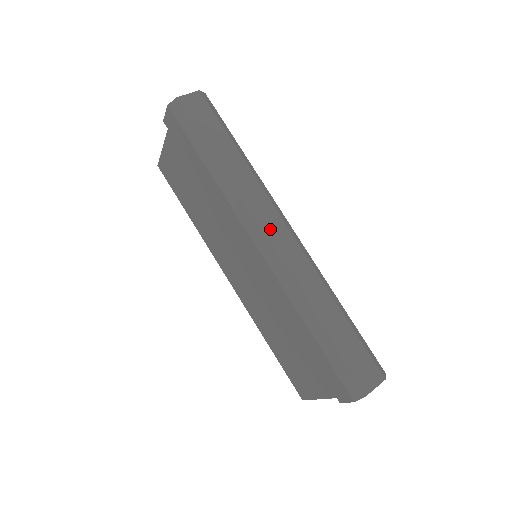
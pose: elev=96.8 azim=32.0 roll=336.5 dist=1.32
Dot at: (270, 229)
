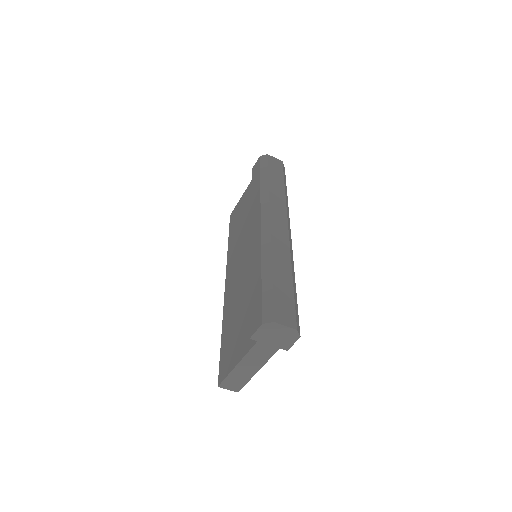
Dot at: (276, 218)
